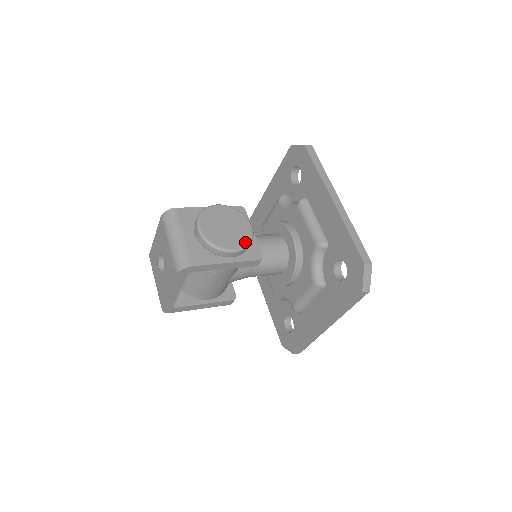
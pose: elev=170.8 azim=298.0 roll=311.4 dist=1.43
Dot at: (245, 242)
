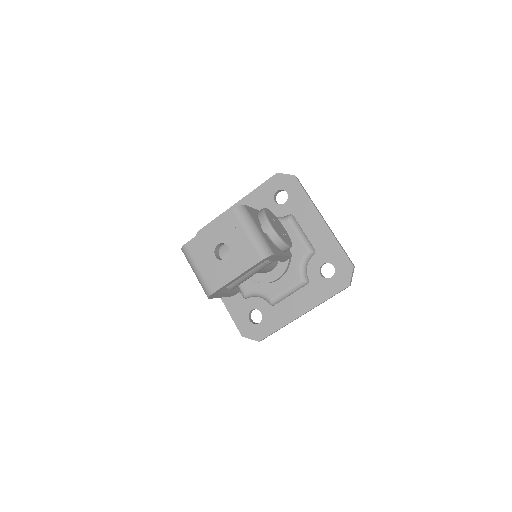
Dot at: (290, 241)
